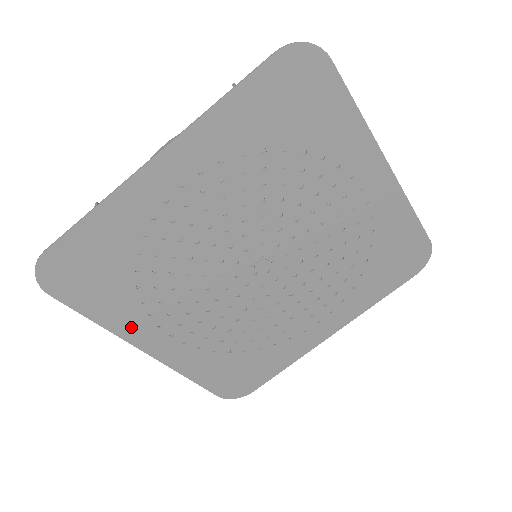
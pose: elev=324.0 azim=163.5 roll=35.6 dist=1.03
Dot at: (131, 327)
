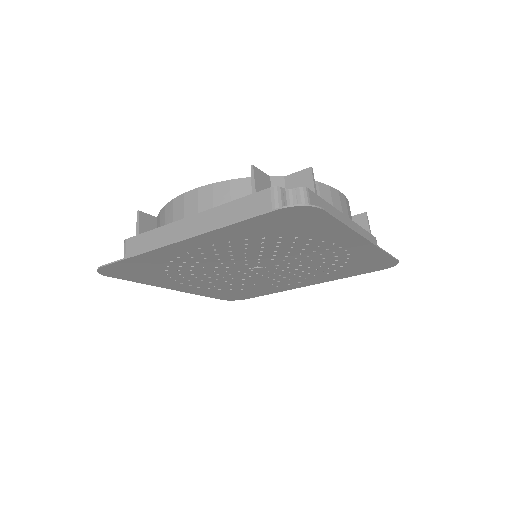
Dot at: (162, 283)
